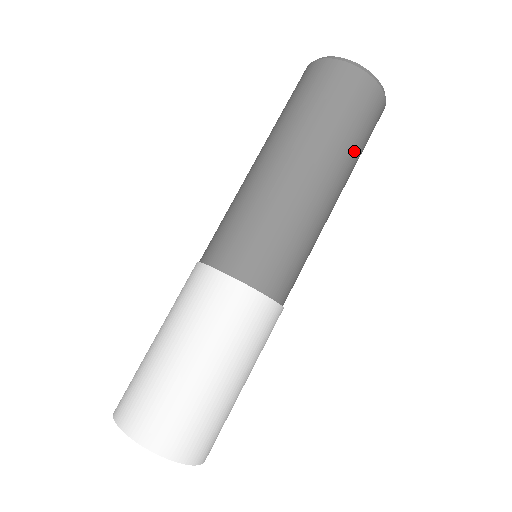
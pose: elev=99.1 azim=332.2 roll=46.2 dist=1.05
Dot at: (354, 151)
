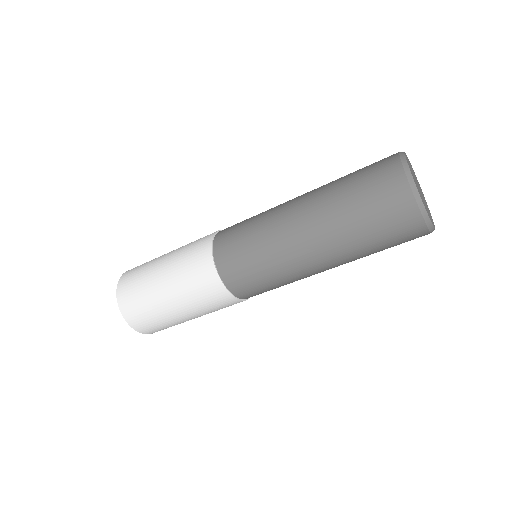
Dot at: occluded
